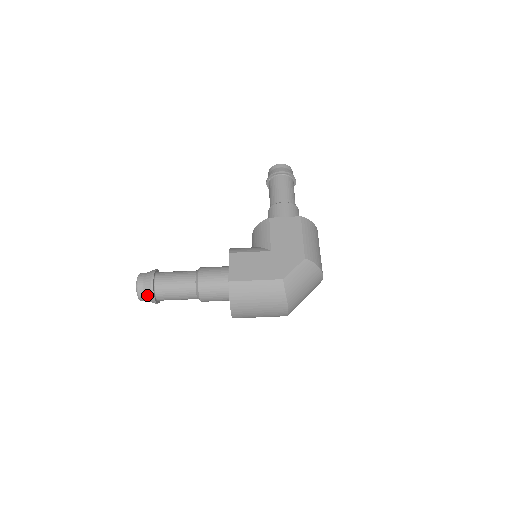
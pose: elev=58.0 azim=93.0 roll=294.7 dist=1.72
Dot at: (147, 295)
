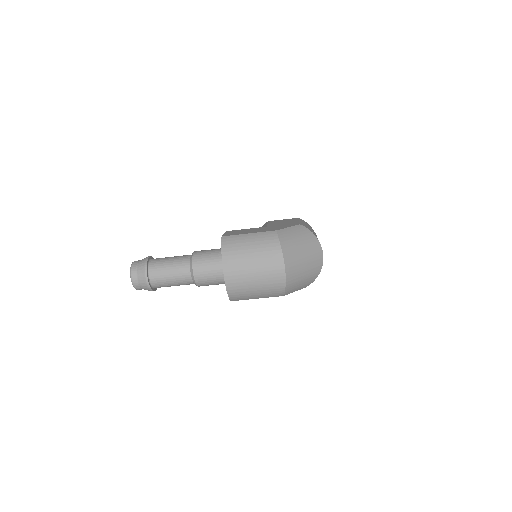
Dot at: (140, 270)
